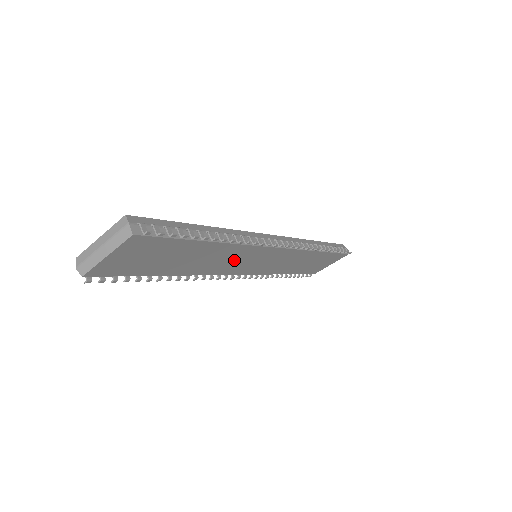
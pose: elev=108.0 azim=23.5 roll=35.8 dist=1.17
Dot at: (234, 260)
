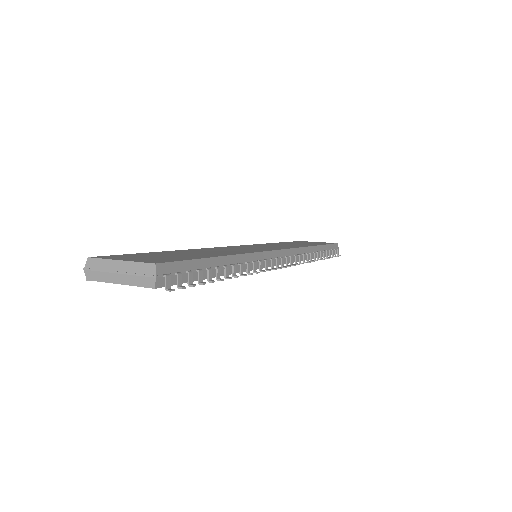
Dot at: occluded
